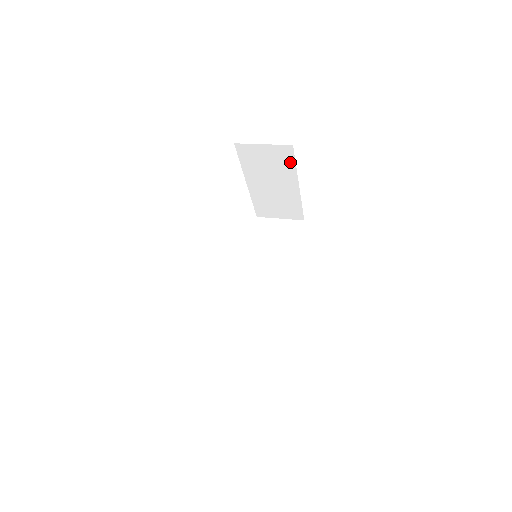
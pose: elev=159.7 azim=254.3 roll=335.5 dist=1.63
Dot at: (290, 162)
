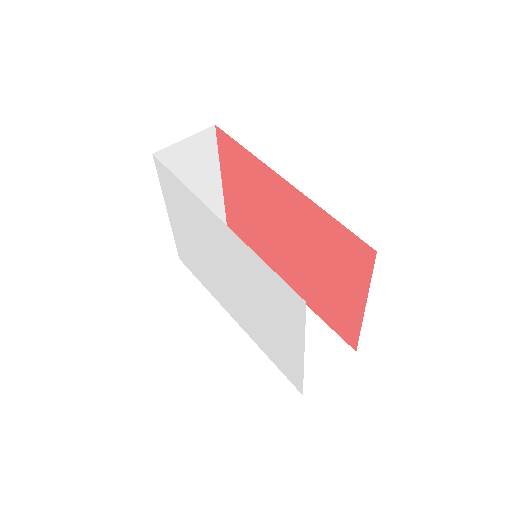
Dot at: (212, 152)
